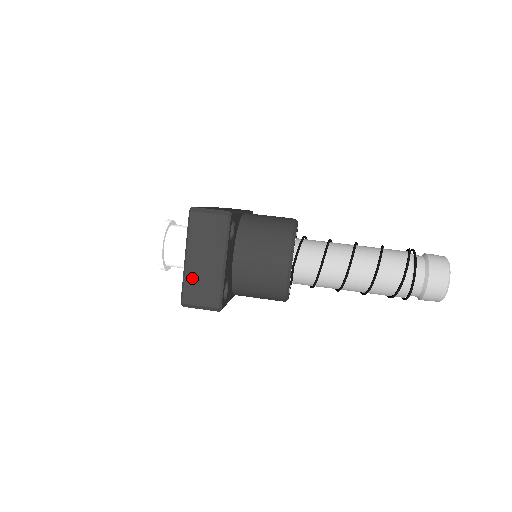
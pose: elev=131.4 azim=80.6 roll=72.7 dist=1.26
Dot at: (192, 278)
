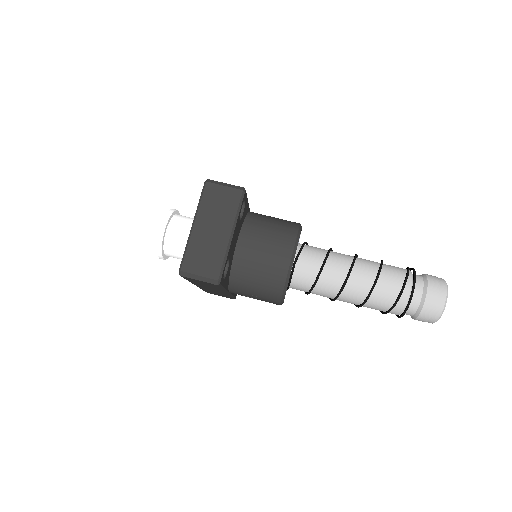
Dot at: (196, 246)
